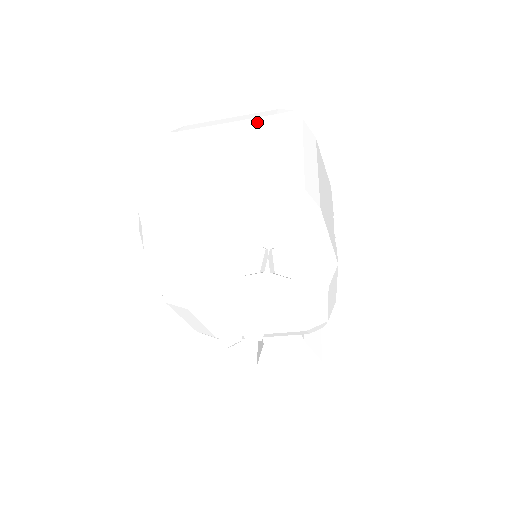
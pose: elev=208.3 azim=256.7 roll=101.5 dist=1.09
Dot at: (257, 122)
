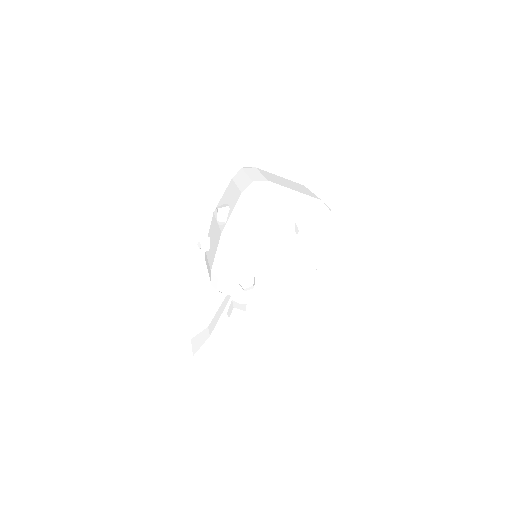
Dot at: (297, 183)
